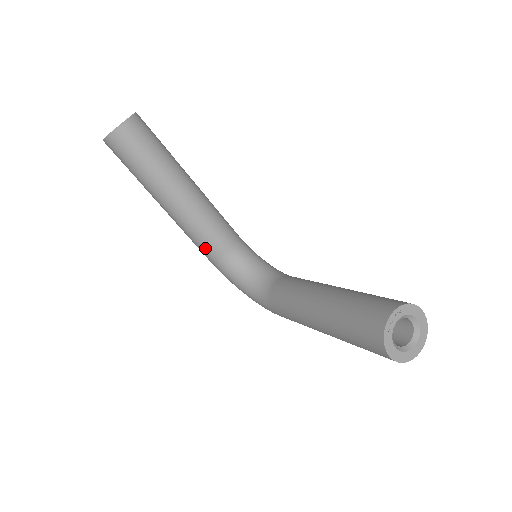
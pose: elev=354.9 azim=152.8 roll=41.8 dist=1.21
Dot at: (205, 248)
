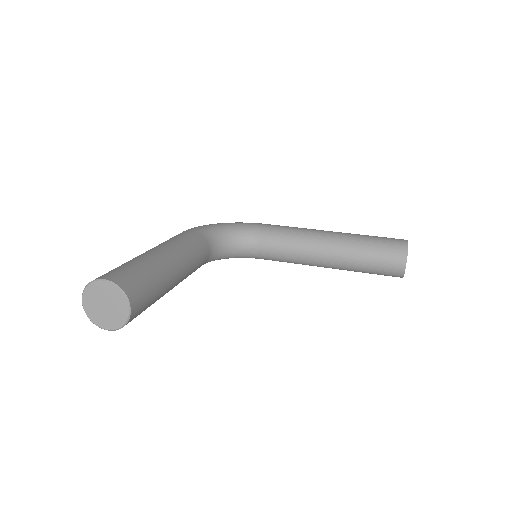
Dot at: occluded
